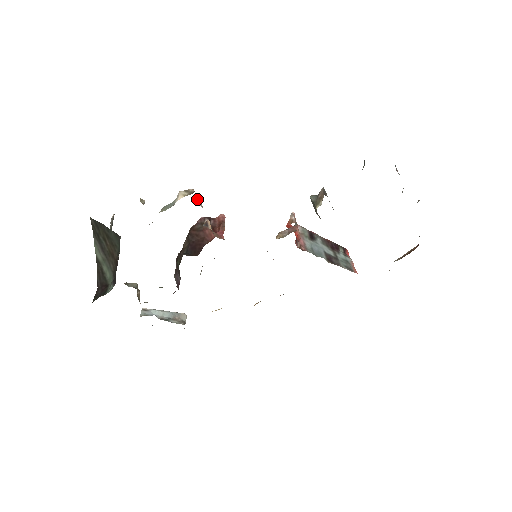
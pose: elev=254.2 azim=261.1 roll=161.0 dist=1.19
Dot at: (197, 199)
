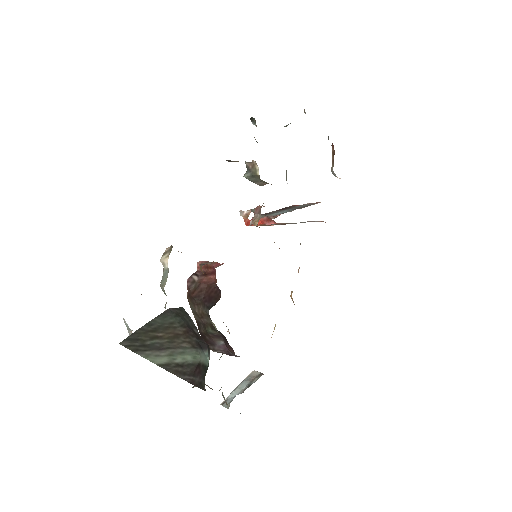
Dot at: (178, 251)
